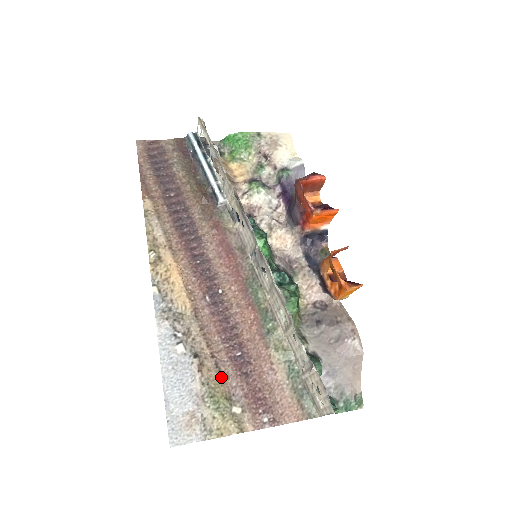
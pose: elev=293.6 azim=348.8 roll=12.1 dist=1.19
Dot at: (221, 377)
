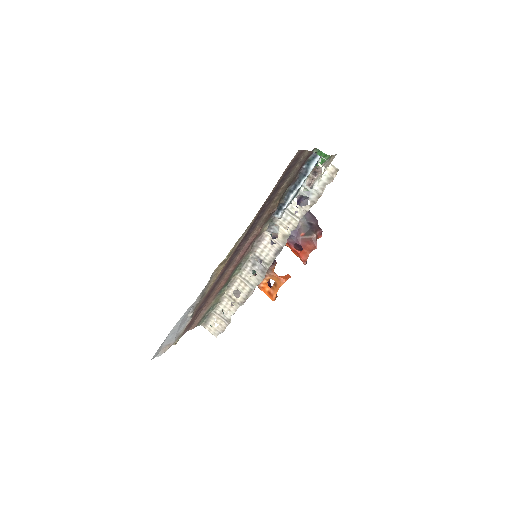
Dot at: occluded
